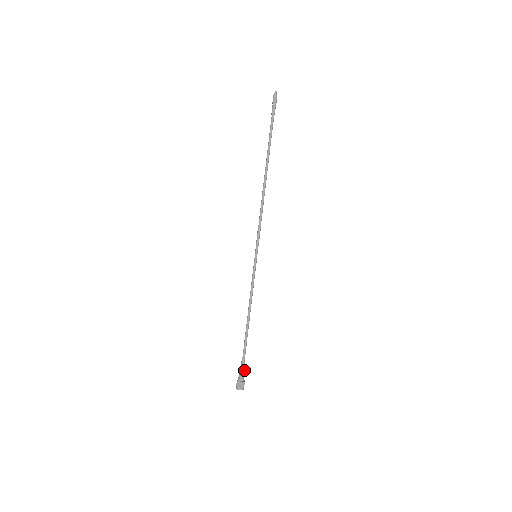
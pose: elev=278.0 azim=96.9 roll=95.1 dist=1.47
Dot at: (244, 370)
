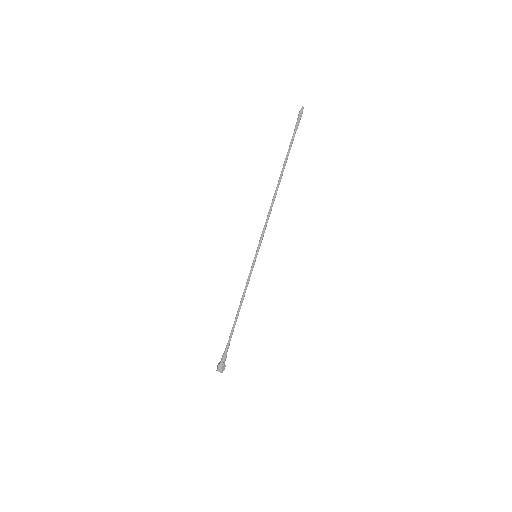
Dot at: occluded
